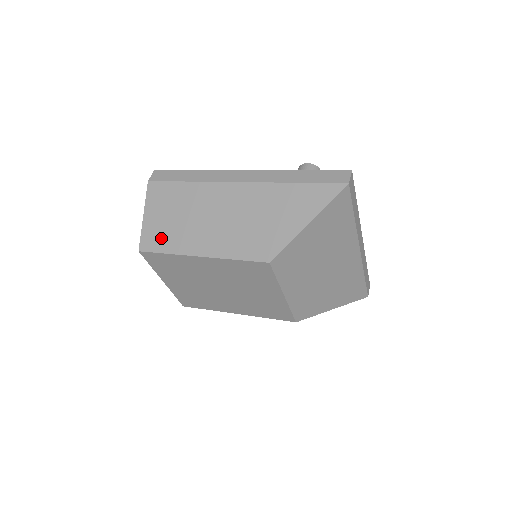
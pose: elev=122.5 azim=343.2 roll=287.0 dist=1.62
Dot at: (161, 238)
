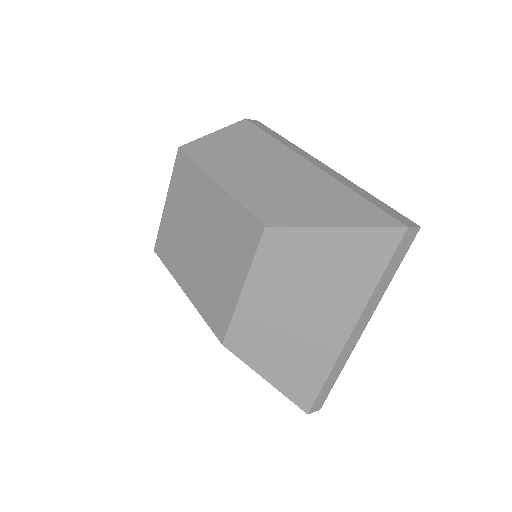
Dot at: (206, 152)
